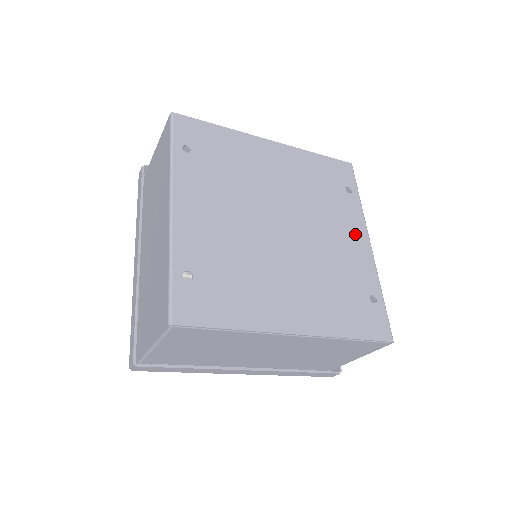
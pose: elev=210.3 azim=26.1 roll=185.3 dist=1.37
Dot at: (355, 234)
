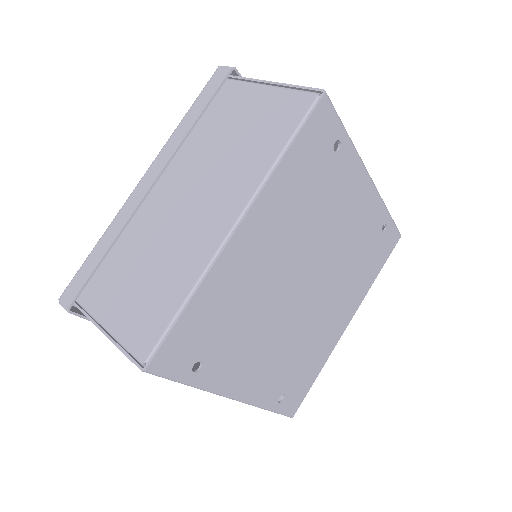
Dot at: (358, 193)
